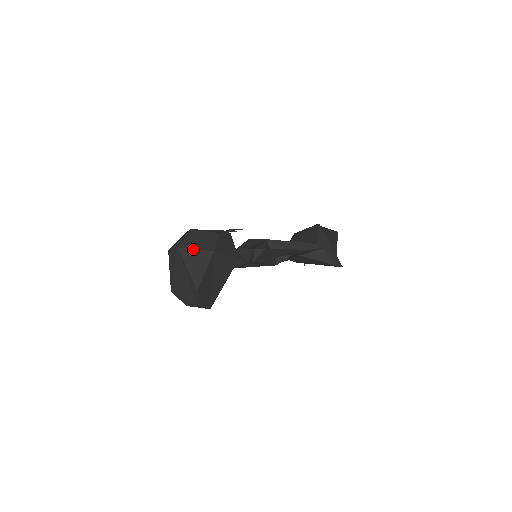
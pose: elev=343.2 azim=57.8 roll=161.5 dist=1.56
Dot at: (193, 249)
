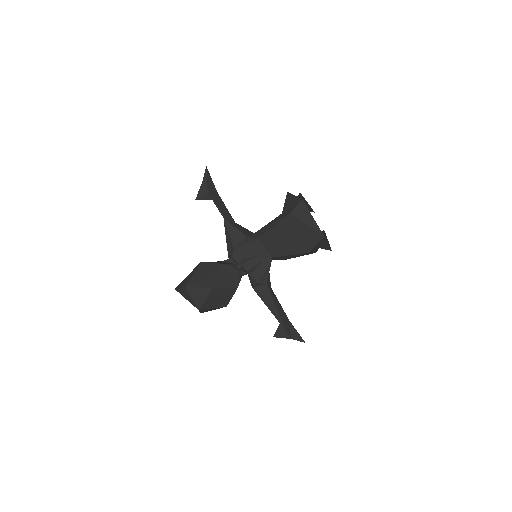
Dot at: occluded
